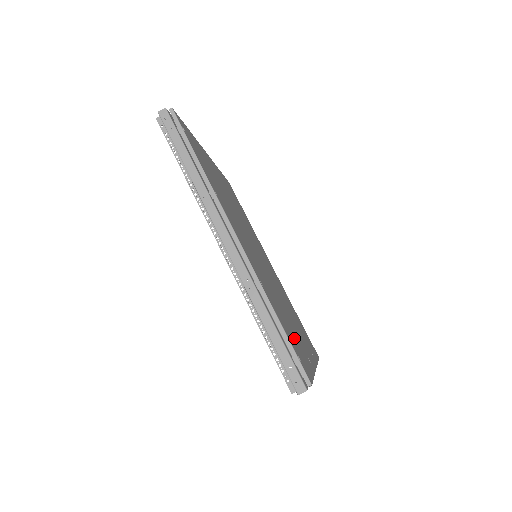
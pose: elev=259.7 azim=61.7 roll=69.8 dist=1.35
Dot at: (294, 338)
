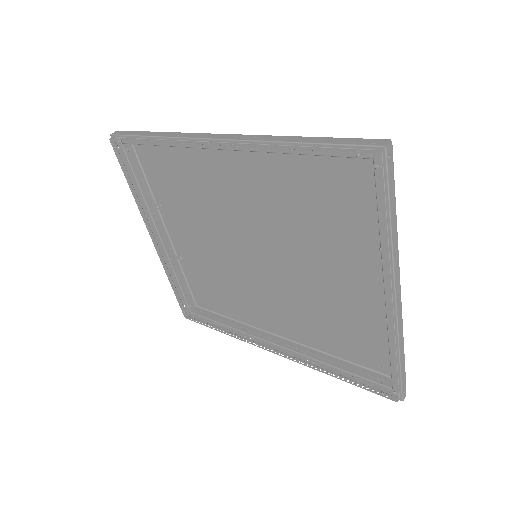
Dot at: (343, 199)
